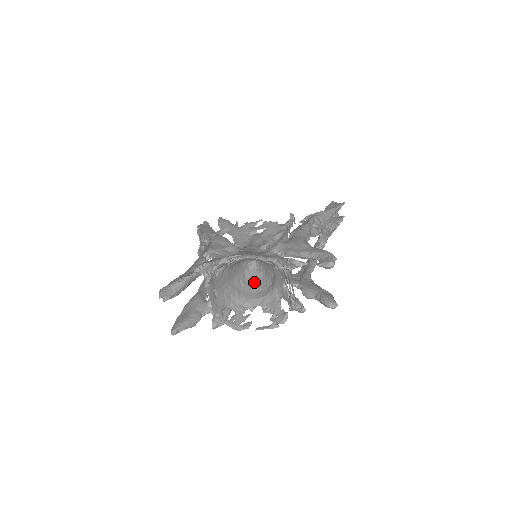
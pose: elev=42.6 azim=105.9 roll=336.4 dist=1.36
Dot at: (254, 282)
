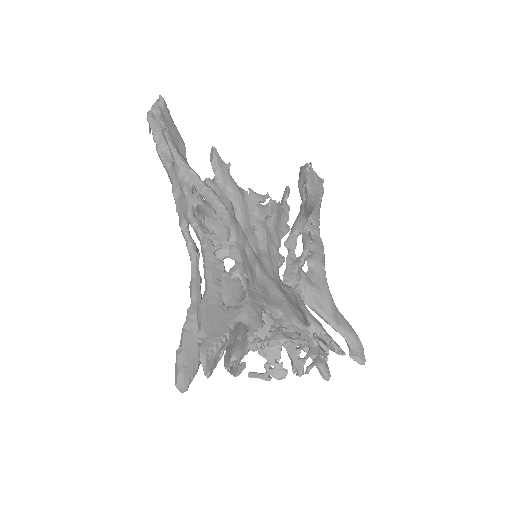
Dot at: occluded
